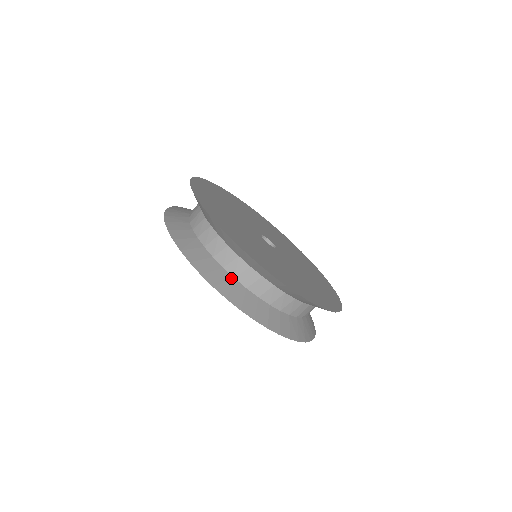
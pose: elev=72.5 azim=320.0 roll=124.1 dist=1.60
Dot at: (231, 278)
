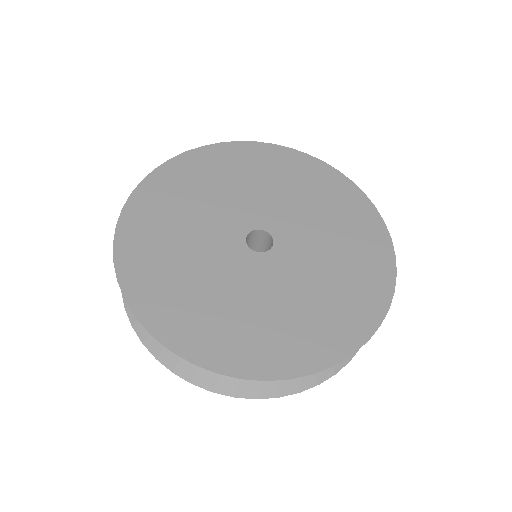
Dot at: occluded
